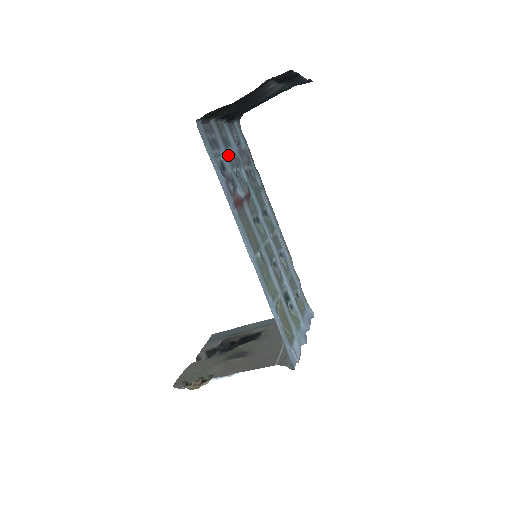
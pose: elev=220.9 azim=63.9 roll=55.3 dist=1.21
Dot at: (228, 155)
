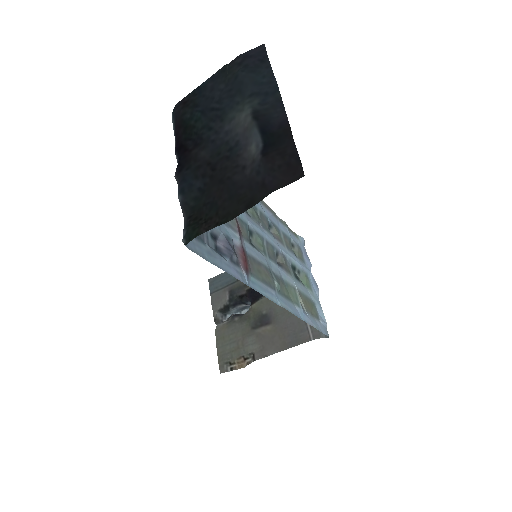
Dot at: occluded
